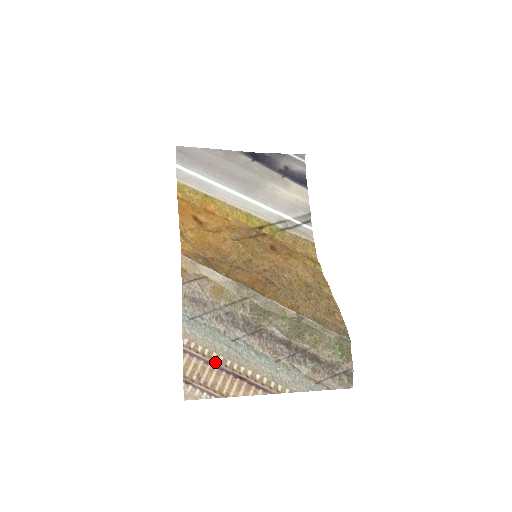
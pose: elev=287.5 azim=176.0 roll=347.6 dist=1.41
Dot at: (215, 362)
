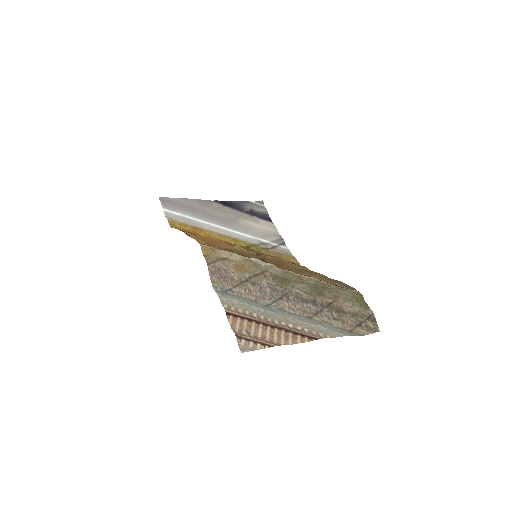
Dot at: (258, 319)
